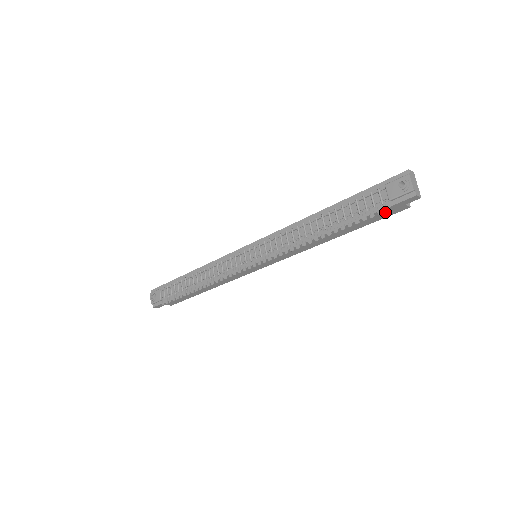
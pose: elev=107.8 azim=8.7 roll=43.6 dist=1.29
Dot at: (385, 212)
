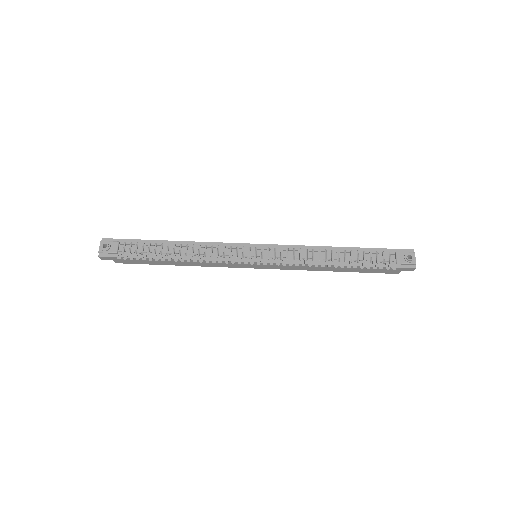
Dot at: occluded
